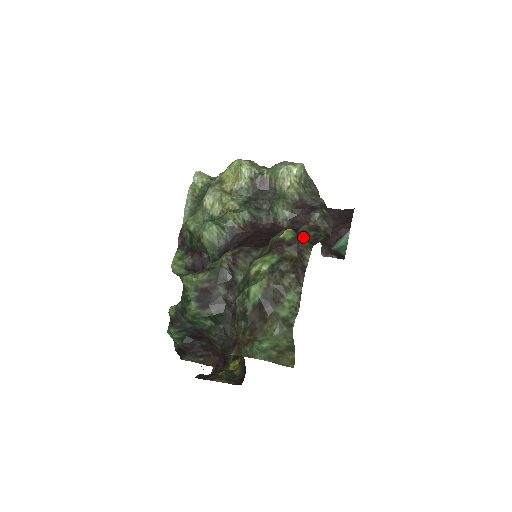
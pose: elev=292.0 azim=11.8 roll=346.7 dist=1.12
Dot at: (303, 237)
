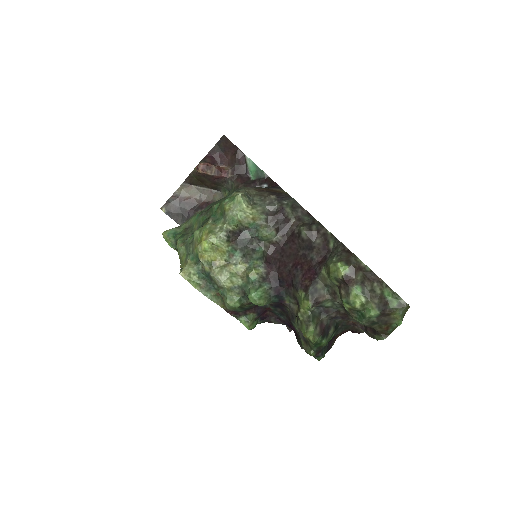
Dot at: (340, 254)
